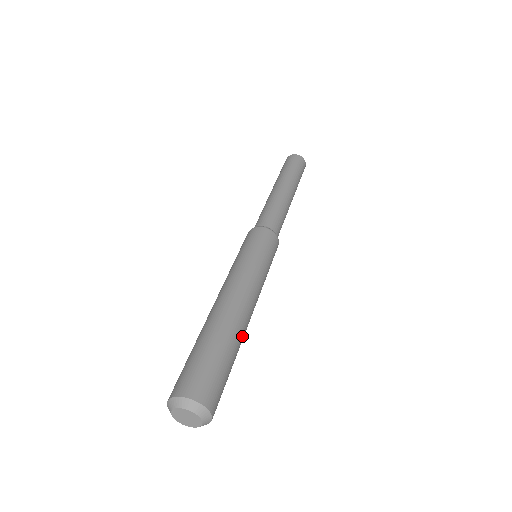
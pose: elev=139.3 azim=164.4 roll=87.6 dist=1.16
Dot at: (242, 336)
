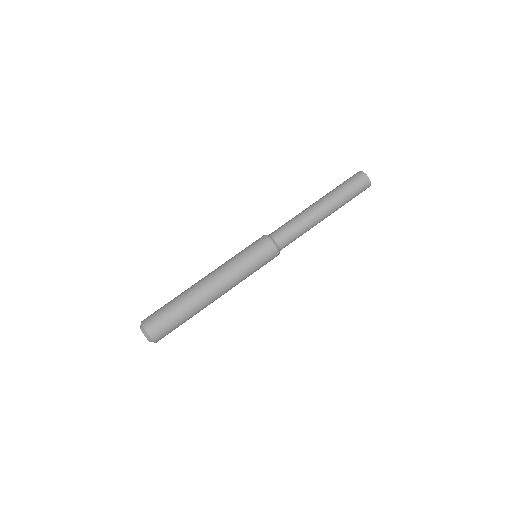
Dot at: occluded
